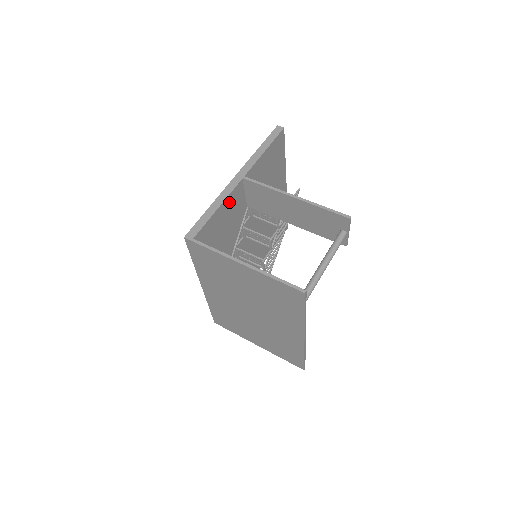
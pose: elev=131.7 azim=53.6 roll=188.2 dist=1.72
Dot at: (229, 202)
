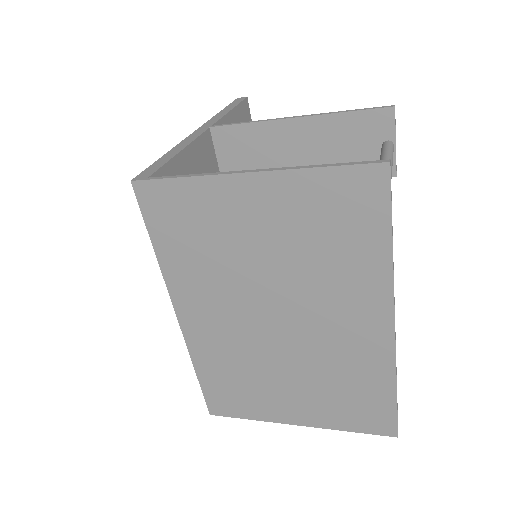
Dot at: (196, 155)
